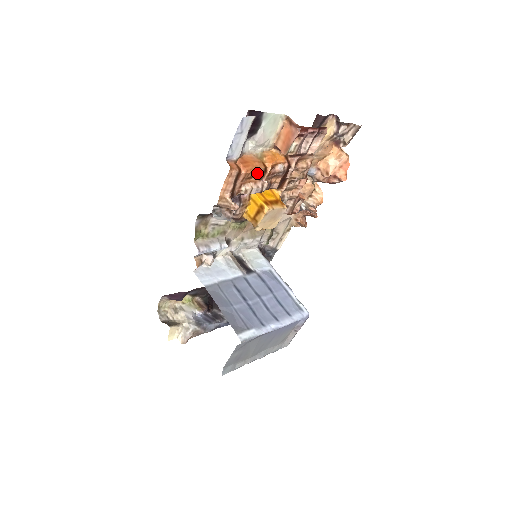
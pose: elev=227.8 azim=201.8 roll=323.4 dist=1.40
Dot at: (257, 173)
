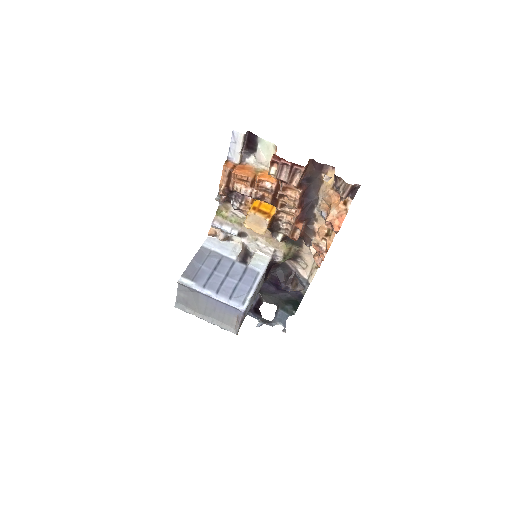
Dot at: (245, 179)
